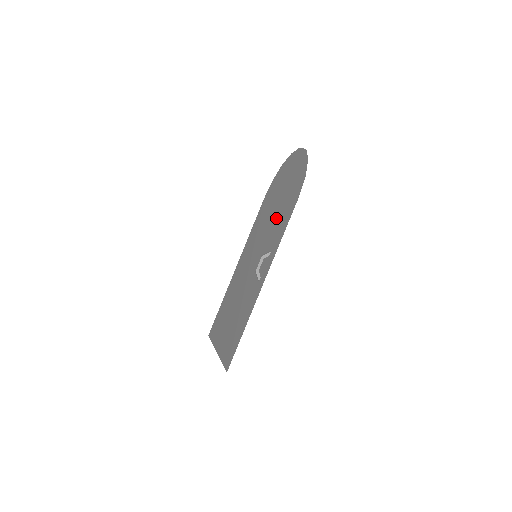
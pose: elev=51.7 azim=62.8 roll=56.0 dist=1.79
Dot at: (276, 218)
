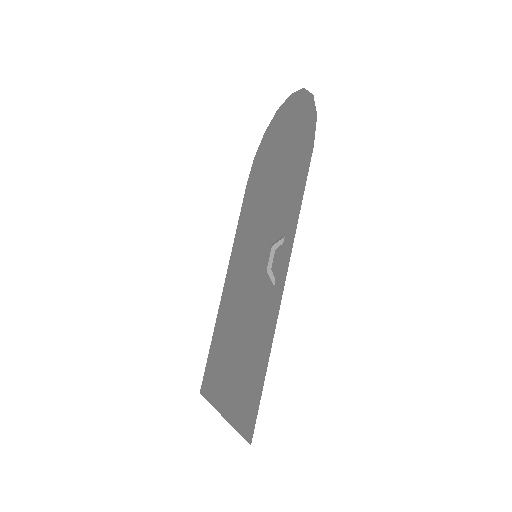
Dot at: (278, 192)
